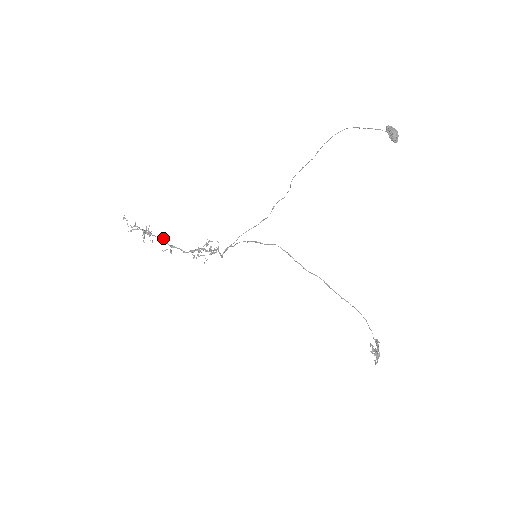
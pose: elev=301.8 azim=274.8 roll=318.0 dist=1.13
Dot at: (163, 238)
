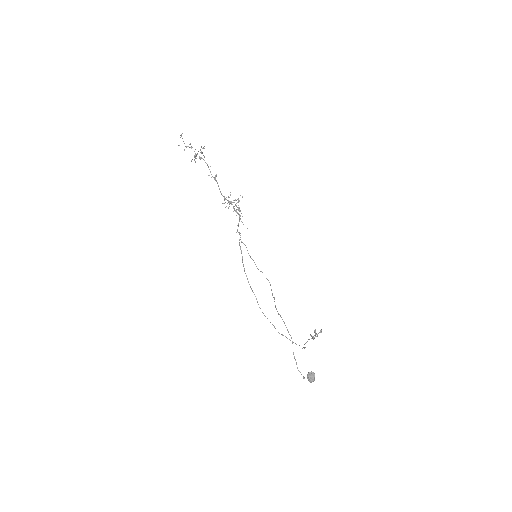
Dot at: occluded
